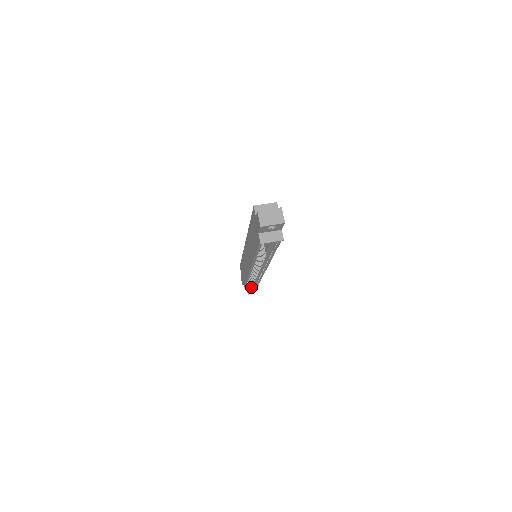
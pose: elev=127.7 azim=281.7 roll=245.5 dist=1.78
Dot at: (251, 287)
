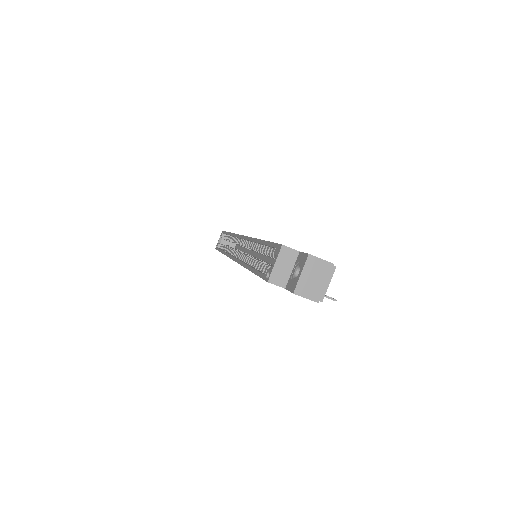
Dot at: occluded
